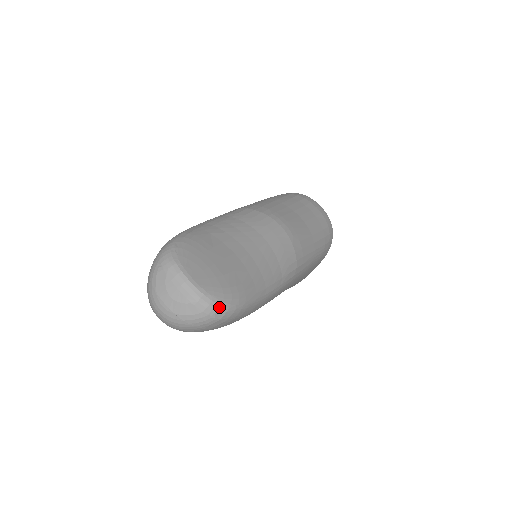
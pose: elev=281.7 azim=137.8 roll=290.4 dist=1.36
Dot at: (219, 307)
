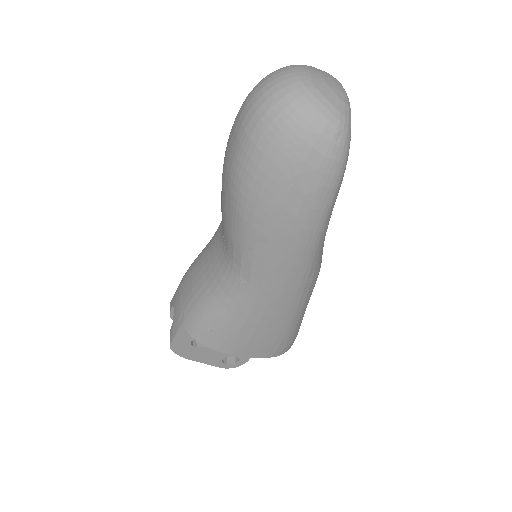
Dot at: (348, 134)
